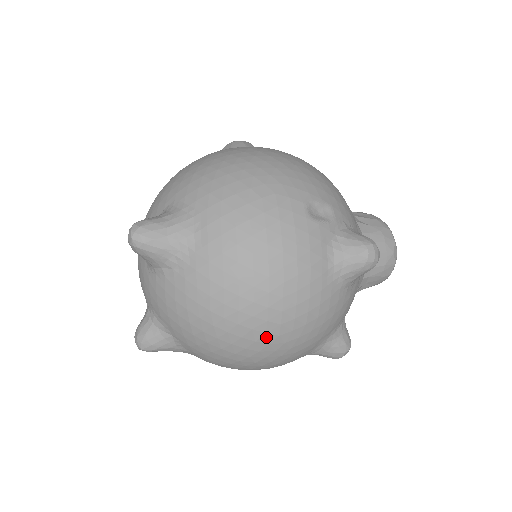
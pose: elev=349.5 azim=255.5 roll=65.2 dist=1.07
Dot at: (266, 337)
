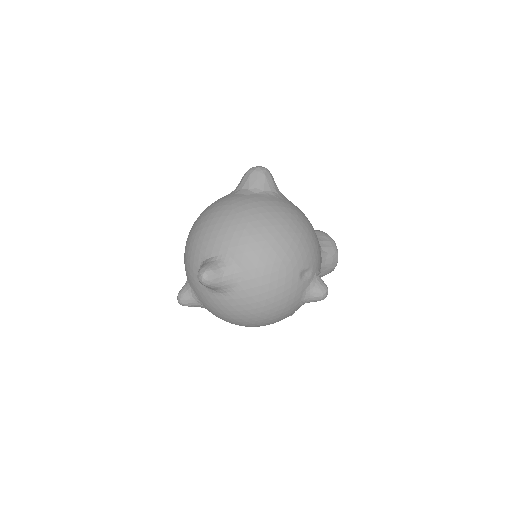
Dot at: (258, 325)
